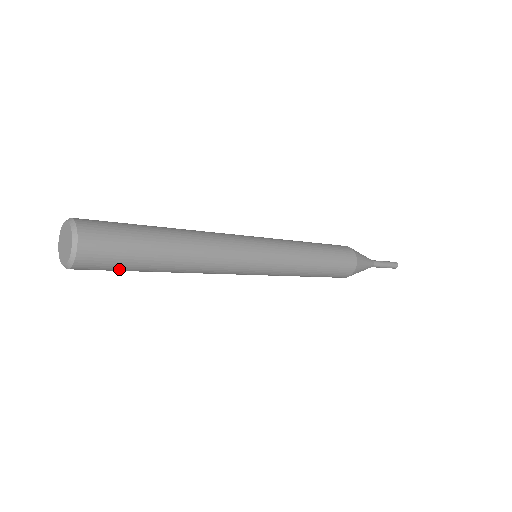
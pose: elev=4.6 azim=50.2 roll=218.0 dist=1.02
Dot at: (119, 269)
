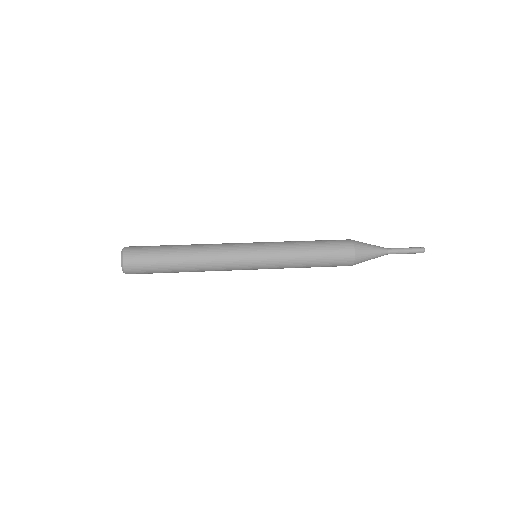
Dot at: occluded
